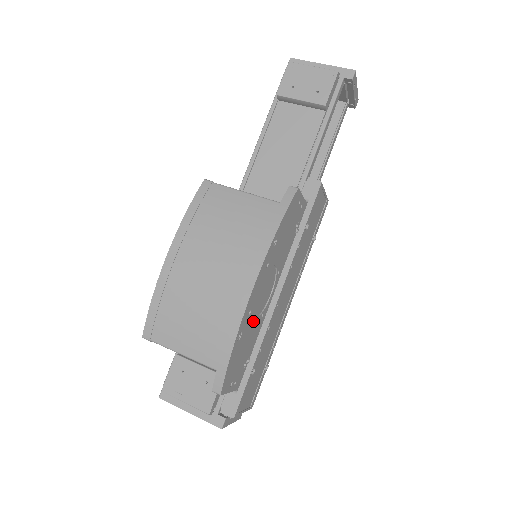
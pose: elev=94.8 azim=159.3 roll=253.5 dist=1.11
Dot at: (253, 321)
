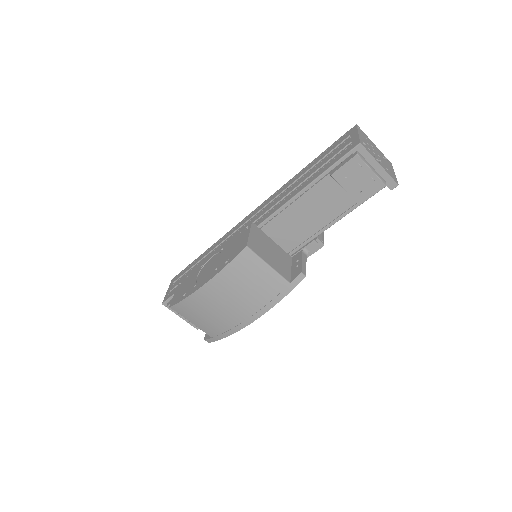
Dot at: occluded
